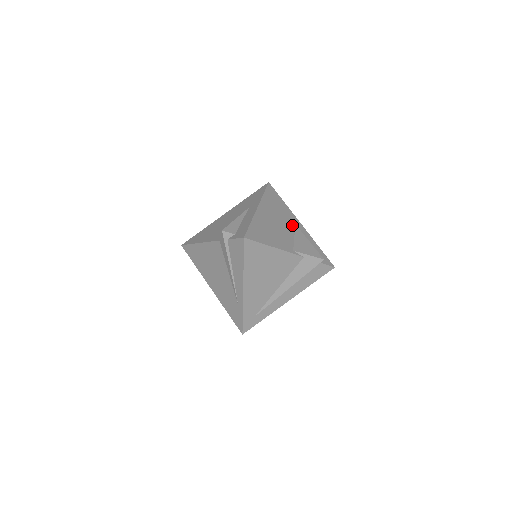
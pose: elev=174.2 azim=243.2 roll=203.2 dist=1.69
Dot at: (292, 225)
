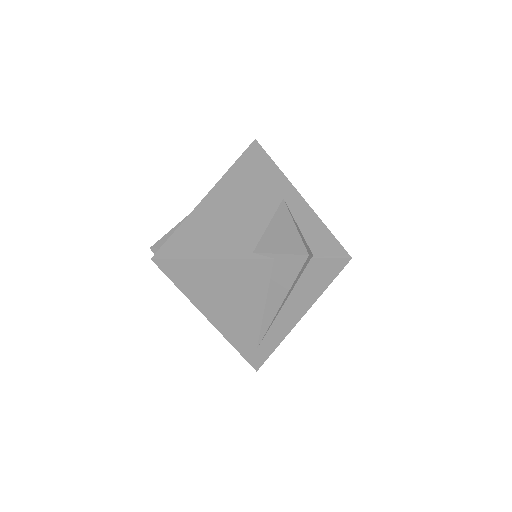
Dot at: (274, 202)
